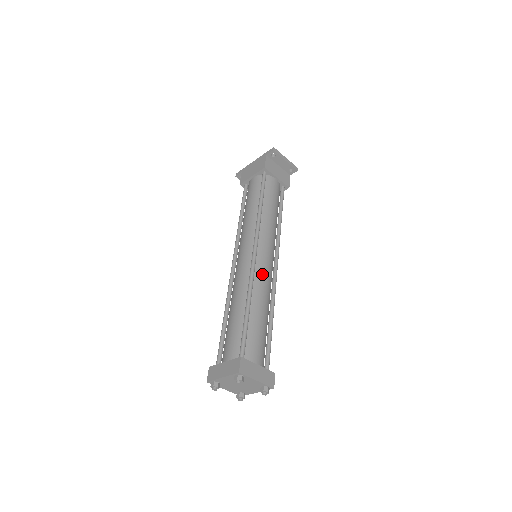
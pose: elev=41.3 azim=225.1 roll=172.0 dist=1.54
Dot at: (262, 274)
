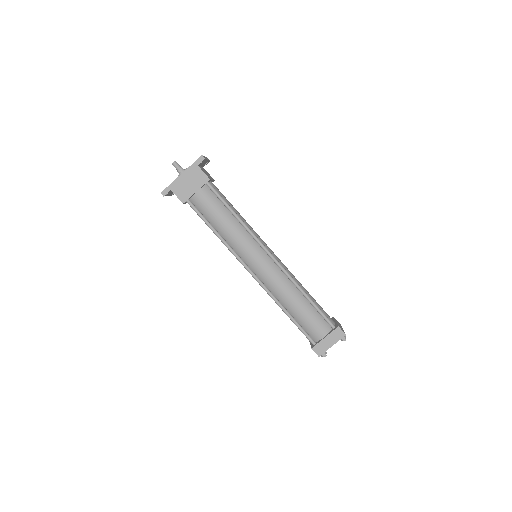
Dot at: (285, 267)
